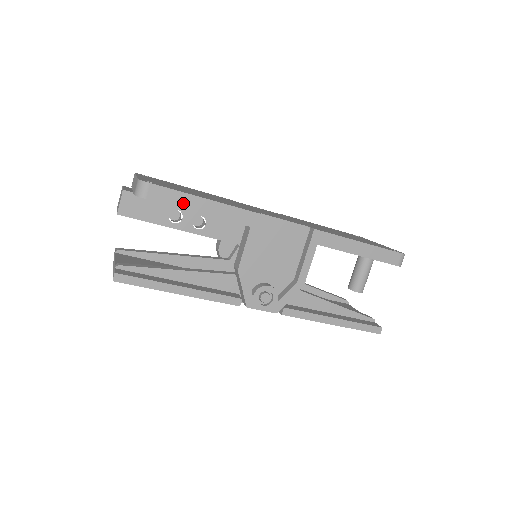
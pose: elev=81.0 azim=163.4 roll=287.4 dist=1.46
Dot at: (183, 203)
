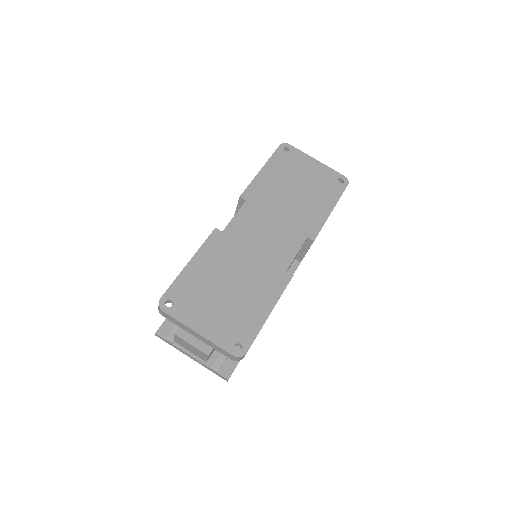
Dot at: occluded
